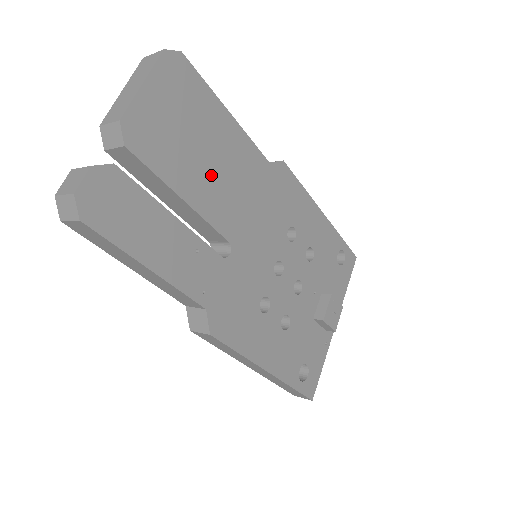
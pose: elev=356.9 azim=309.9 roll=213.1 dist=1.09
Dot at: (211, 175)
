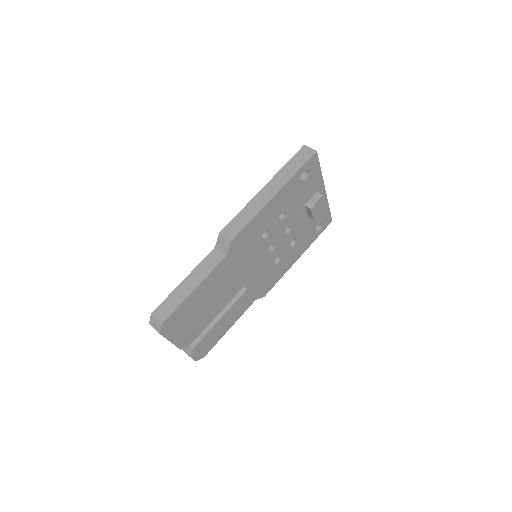
Dot at: (214, 301)
